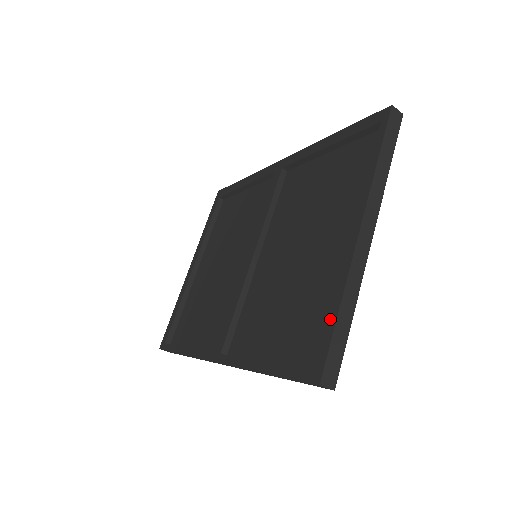
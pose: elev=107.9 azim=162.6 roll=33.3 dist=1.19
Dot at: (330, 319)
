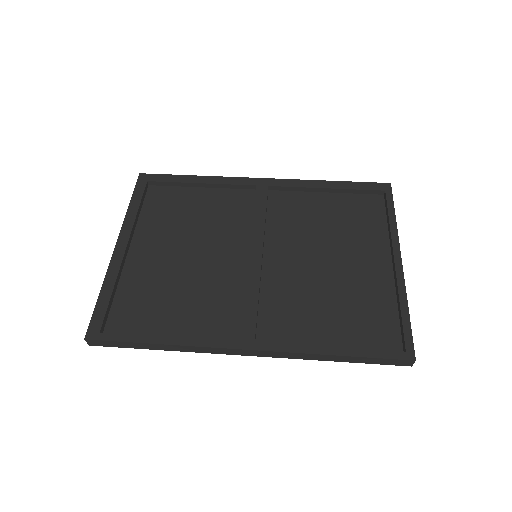
Dot at: (403, 316)
